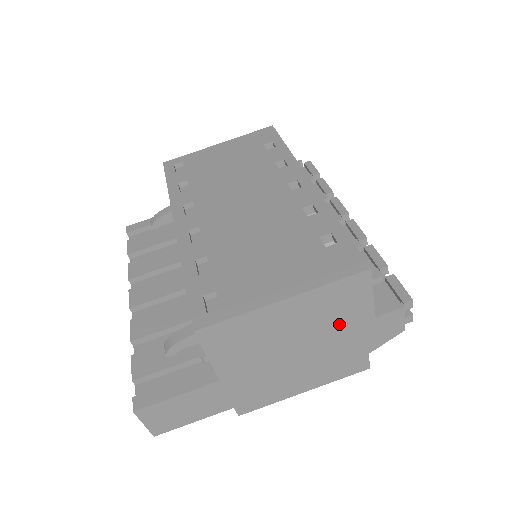
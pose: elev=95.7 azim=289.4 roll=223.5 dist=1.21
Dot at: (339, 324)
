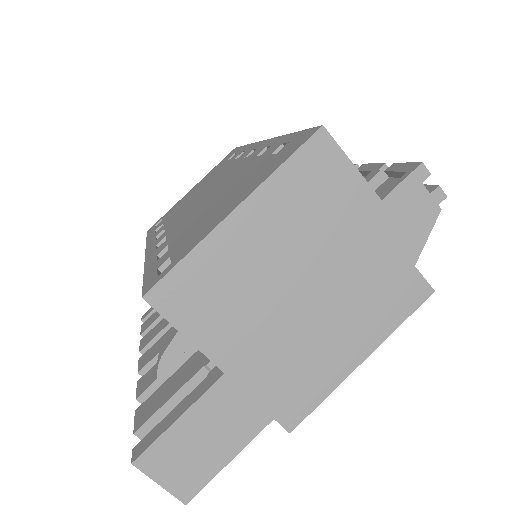
Dot at: (337, 227)
